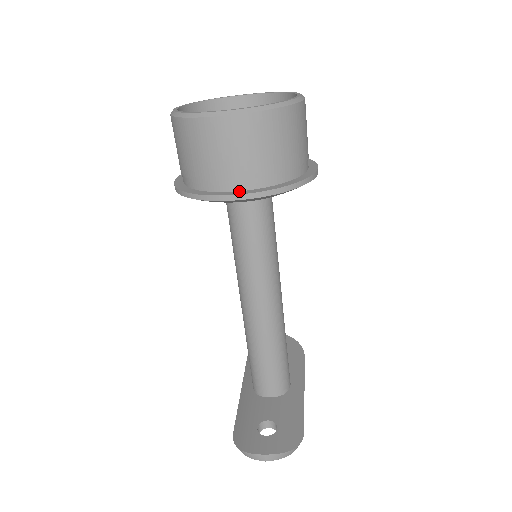
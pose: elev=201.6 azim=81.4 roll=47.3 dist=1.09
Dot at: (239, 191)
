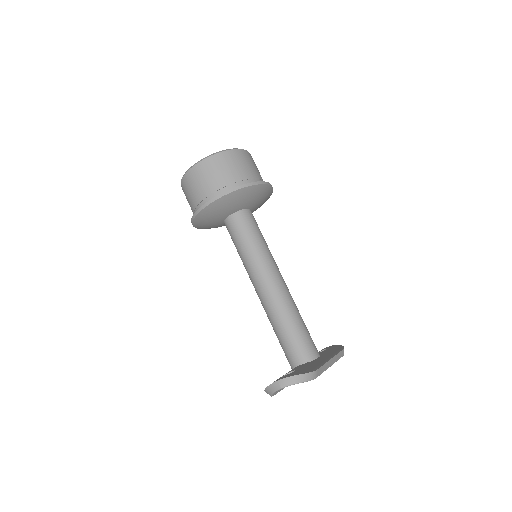
Dot at: occluded
